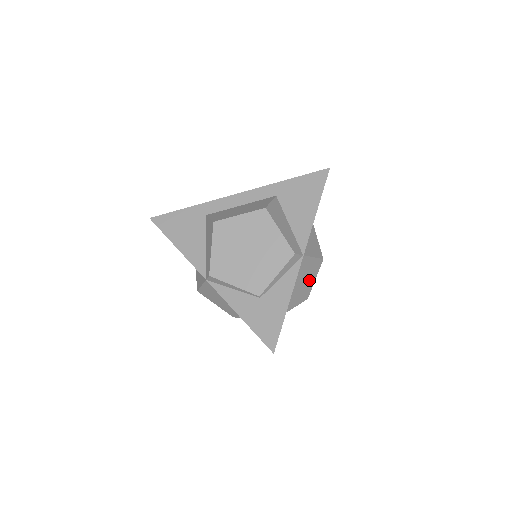
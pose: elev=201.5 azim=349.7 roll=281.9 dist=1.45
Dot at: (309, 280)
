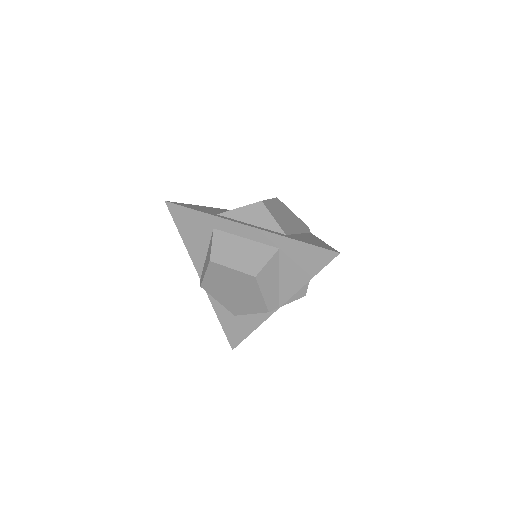
Dot at: occluded
